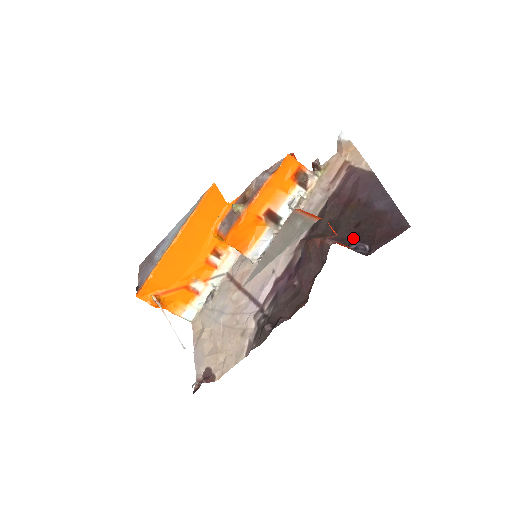
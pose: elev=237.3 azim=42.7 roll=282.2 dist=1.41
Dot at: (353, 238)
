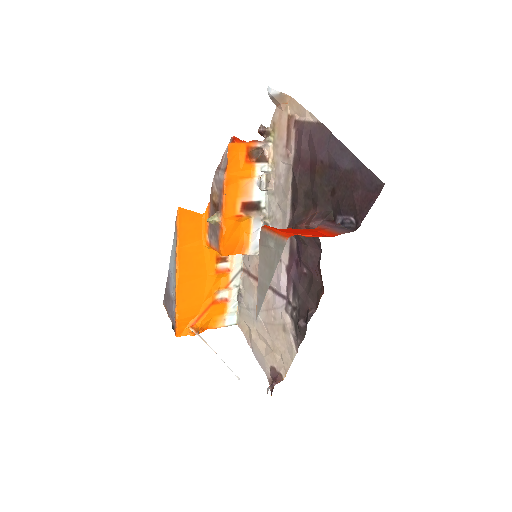
Dot at: (335, 210)
